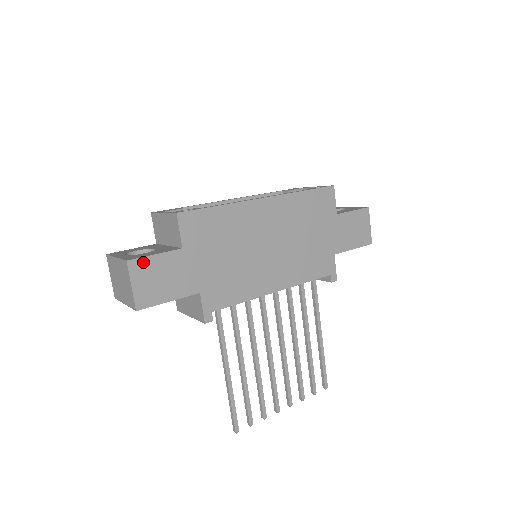
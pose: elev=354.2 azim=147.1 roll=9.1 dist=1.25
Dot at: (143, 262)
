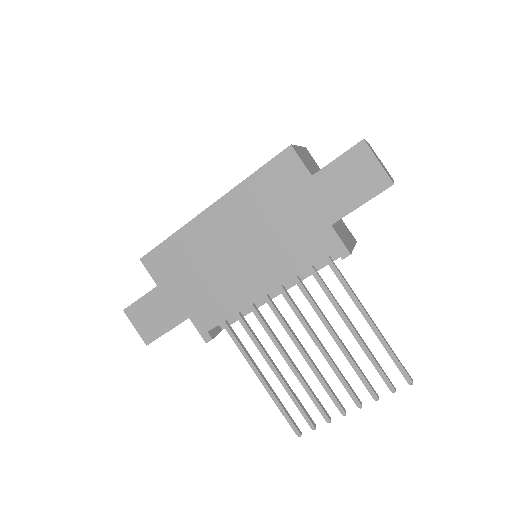
Dot at: (134, 307)
